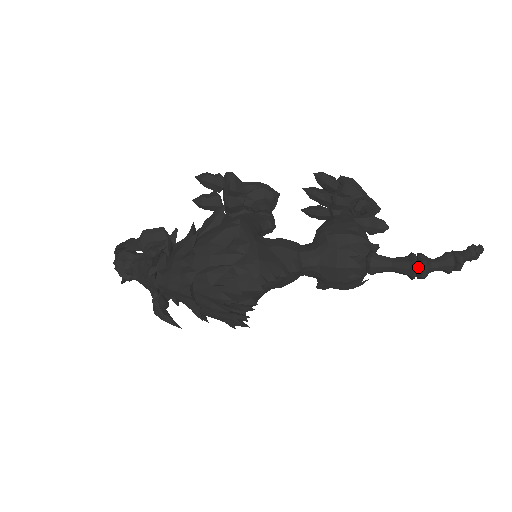
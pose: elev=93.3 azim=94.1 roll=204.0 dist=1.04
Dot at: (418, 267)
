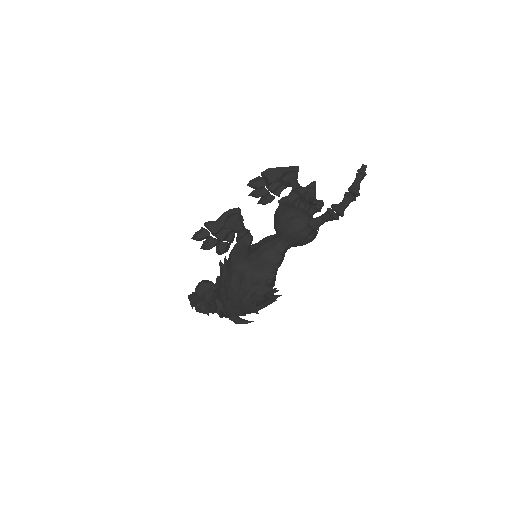
Dot at: (336, 212)
